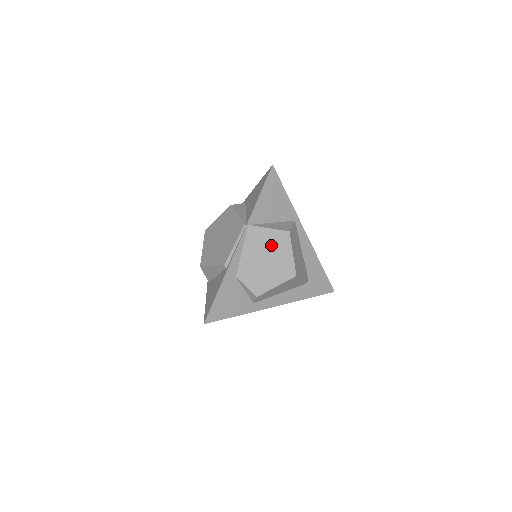
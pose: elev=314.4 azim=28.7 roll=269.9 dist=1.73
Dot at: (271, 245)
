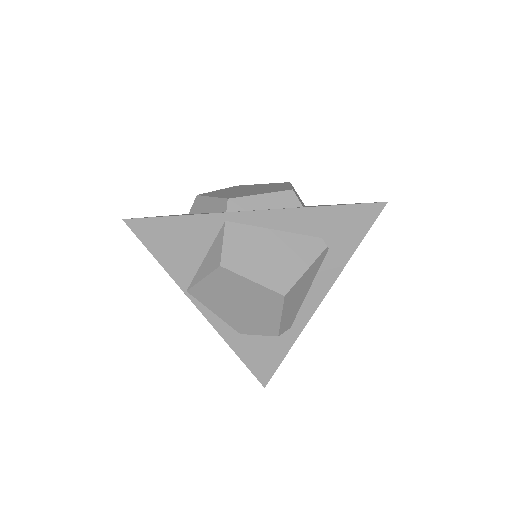
Dot at: (225, 290)
